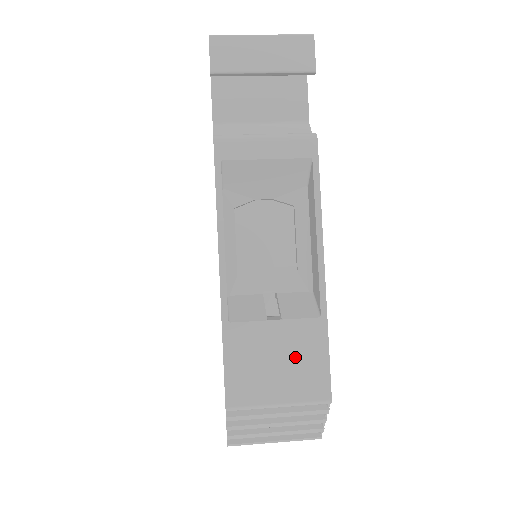
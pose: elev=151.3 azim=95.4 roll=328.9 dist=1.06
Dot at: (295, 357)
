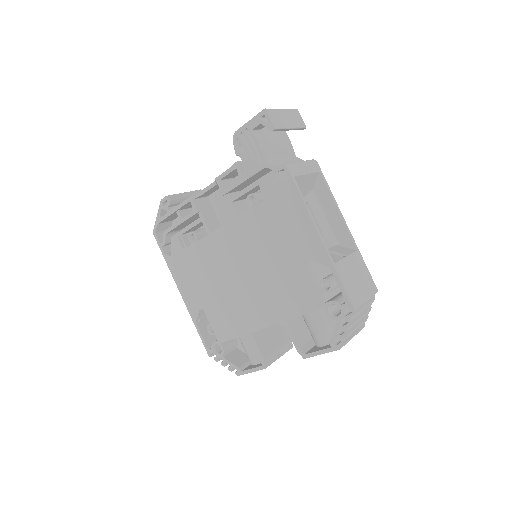
Dot at: (360, 273)
